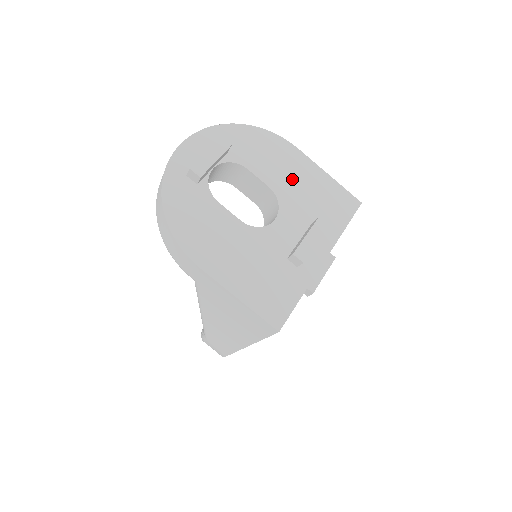
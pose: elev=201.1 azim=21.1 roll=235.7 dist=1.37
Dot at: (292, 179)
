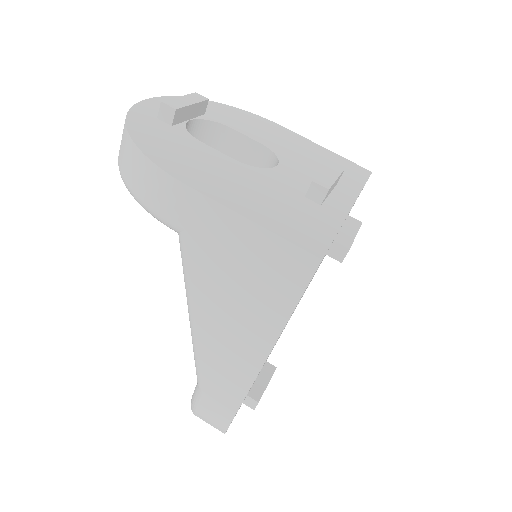
Dot at: (286, 143)
